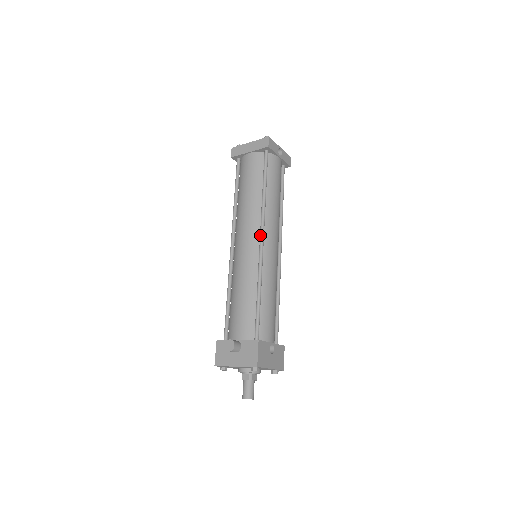
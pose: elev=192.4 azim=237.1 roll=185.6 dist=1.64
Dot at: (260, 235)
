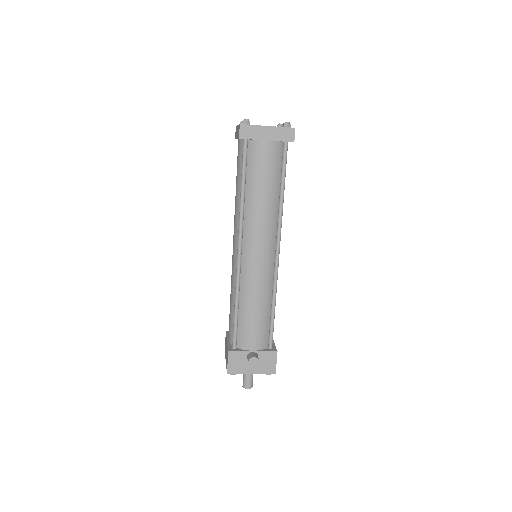
Dot at: (277, 247)
